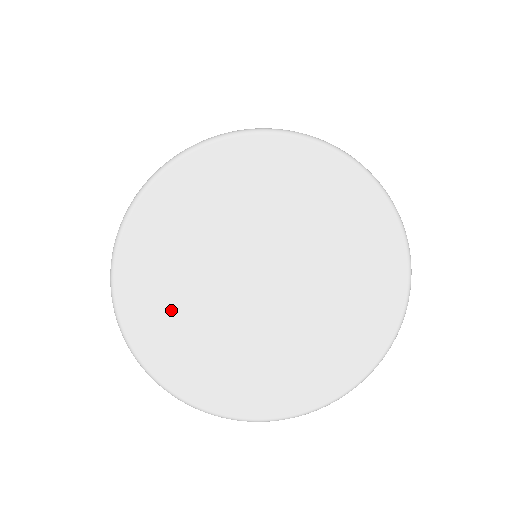
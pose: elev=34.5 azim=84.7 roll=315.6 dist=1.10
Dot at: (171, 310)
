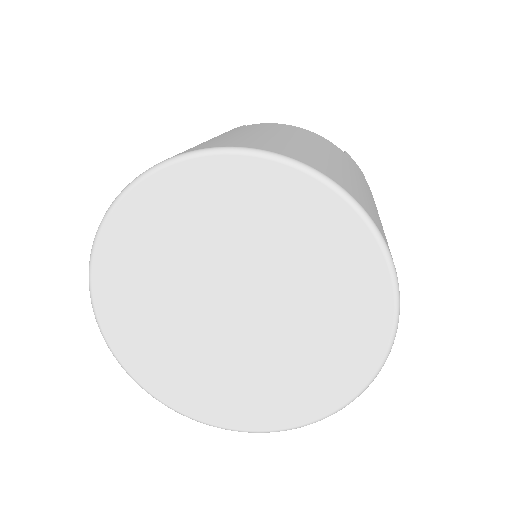
Dot at: (189, 375)
